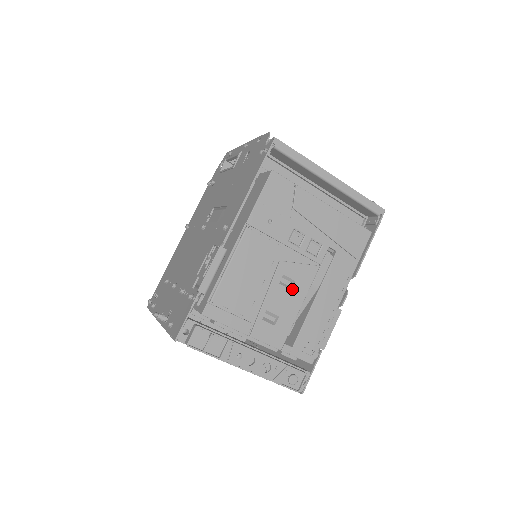
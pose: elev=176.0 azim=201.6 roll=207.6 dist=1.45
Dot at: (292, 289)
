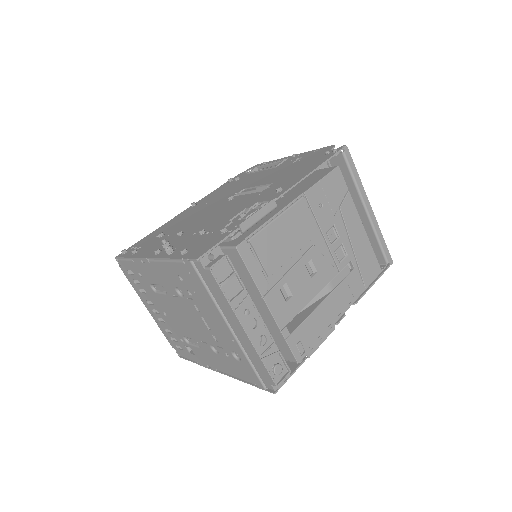
Dot at: (312, 277)
